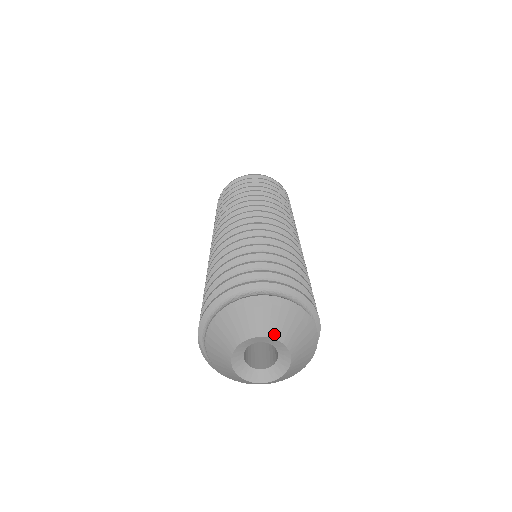
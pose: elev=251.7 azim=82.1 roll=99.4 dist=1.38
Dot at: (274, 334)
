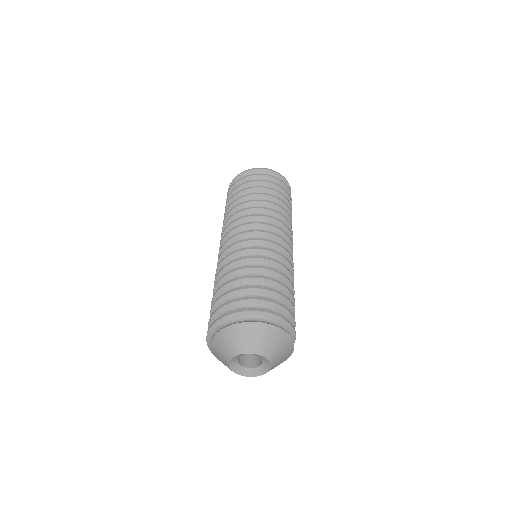
Dot at: (235, 353)
